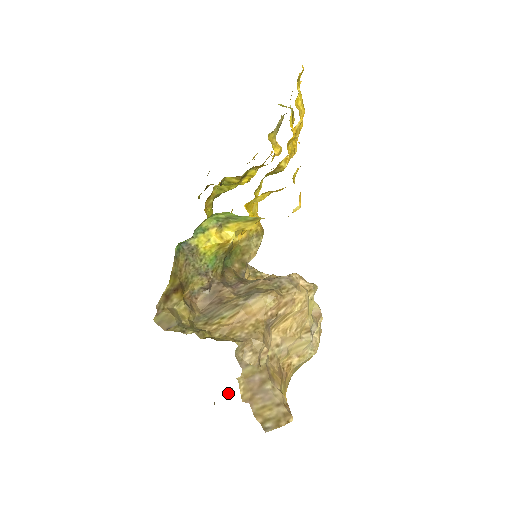
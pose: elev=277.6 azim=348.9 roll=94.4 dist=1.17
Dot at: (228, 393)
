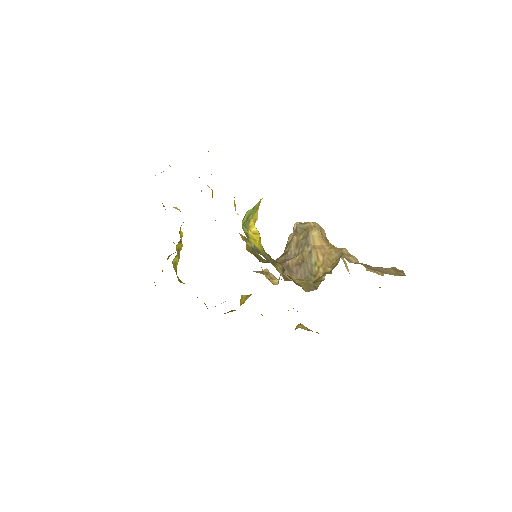
Dot at: occluded
